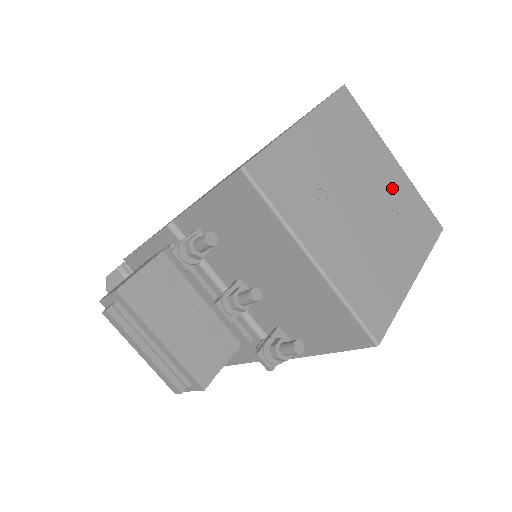
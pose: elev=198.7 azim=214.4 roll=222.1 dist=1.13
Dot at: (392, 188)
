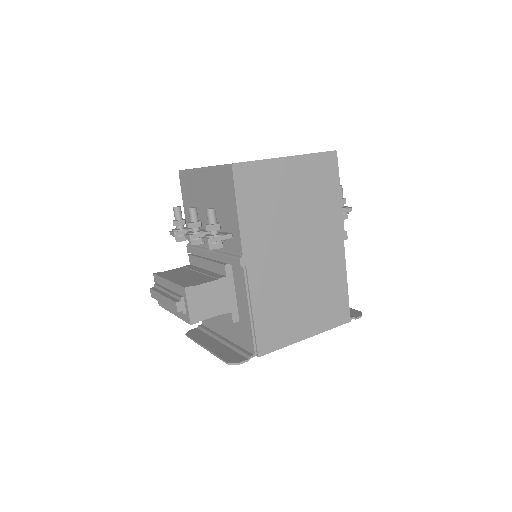
Dot at: occluded
